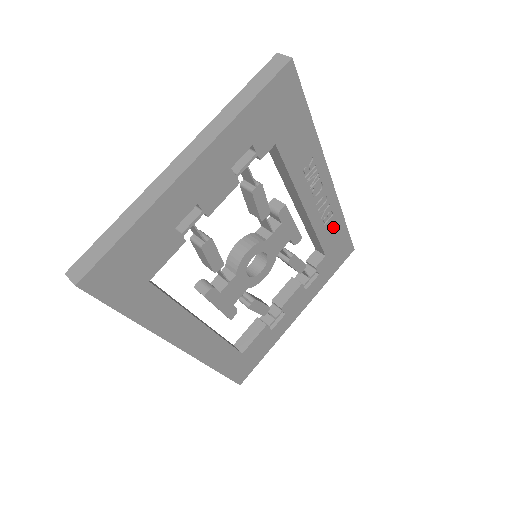
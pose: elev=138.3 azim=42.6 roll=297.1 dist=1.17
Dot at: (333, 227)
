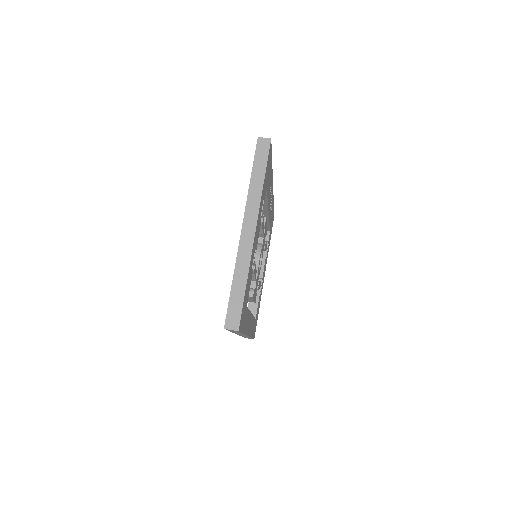
Dot at: occluded
